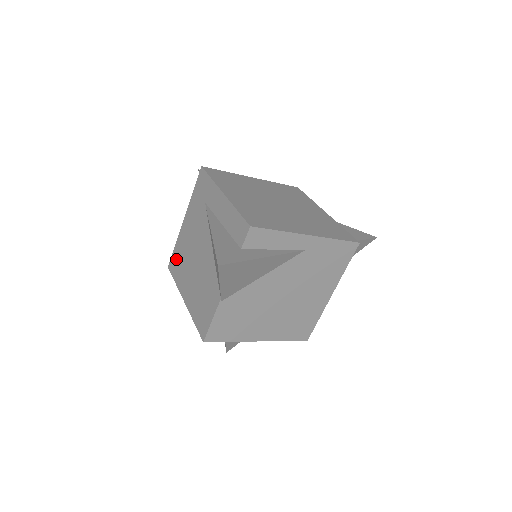
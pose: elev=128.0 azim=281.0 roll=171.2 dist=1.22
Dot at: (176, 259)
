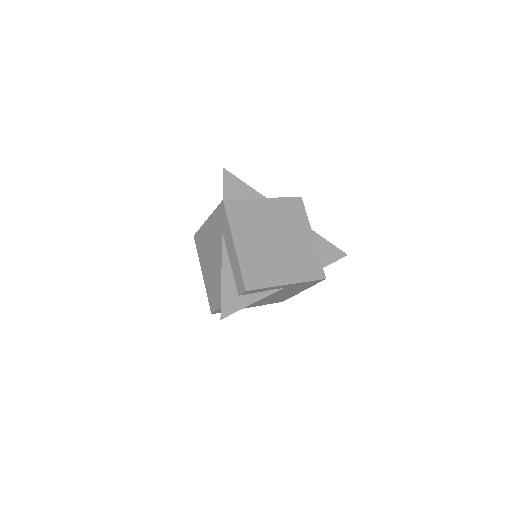
Dot at: (199, 239)
